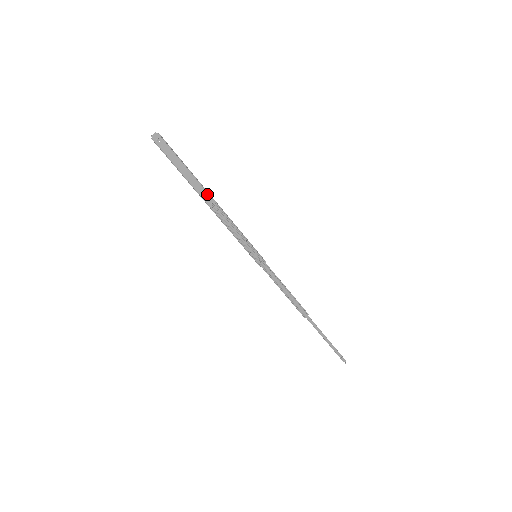
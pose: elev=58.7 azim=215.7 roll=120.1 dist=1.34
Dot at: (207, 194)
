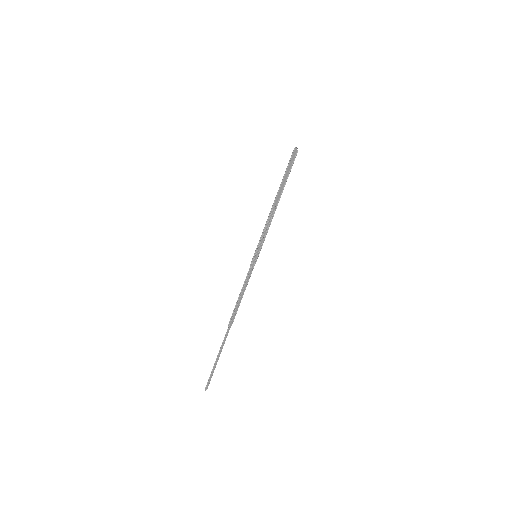
Dot at: (278, 199)
